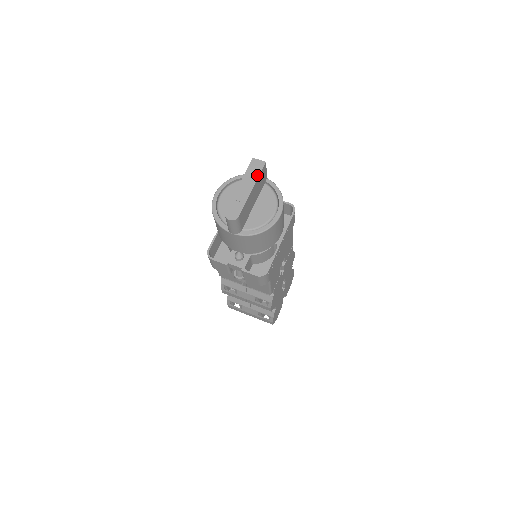
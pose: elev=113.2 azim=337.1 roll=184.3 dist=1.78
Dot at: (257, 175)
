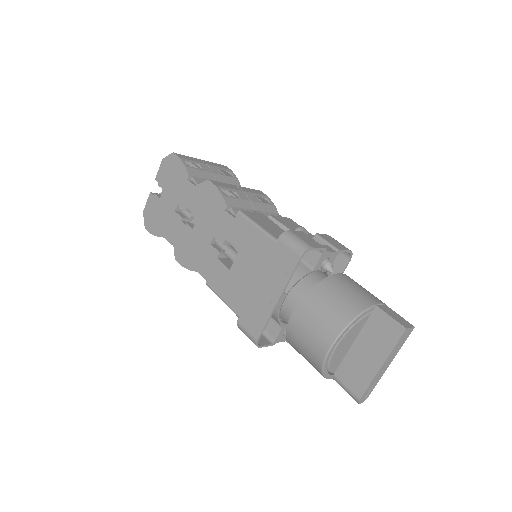
Dot at: occluded
